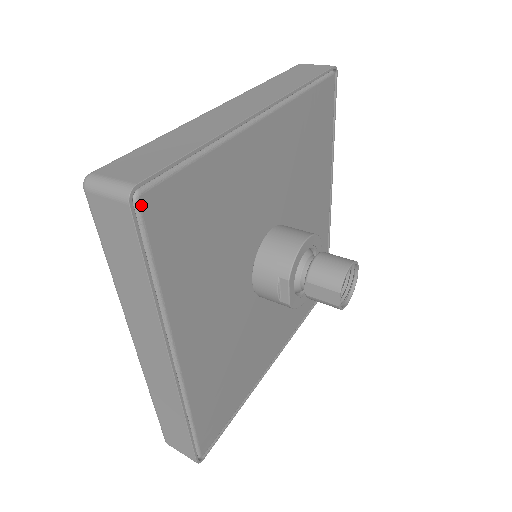
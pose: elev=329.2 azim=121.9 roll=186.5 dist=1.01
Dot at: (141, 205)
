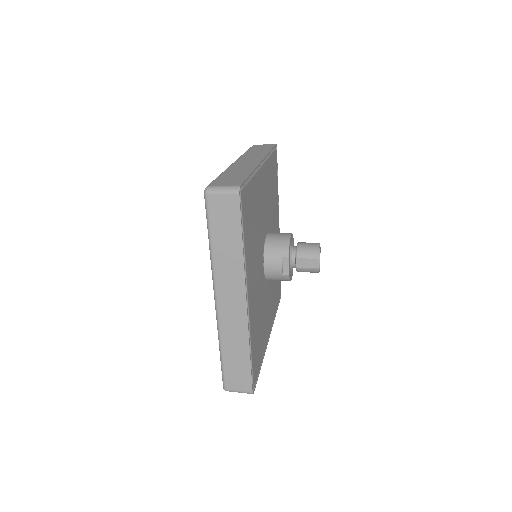
Dot at: (241, 197)
